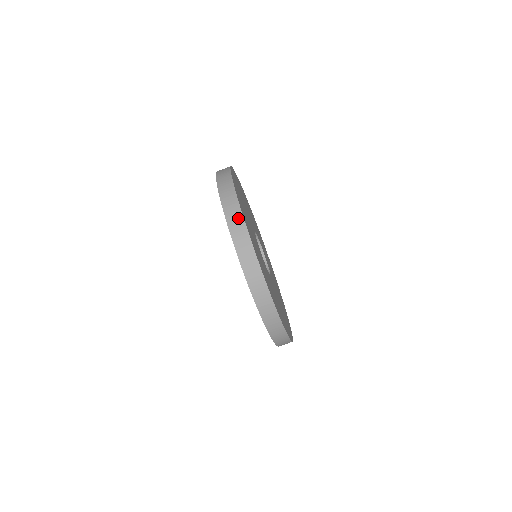
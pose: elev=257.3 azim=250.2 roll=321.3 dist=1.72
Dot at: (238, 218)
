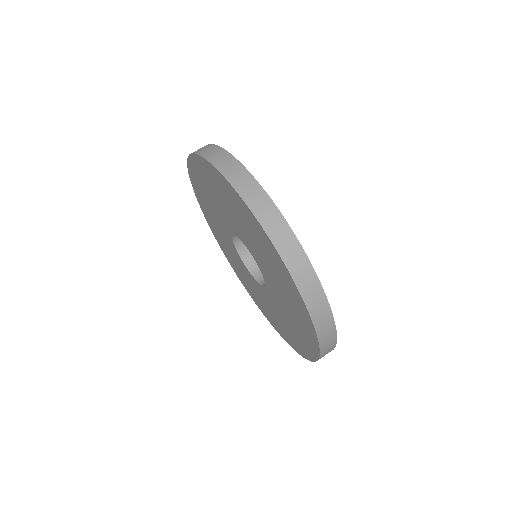
Dot at: (208, 147)
